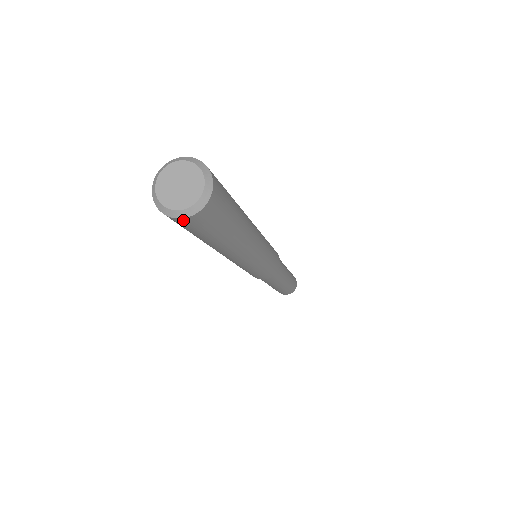
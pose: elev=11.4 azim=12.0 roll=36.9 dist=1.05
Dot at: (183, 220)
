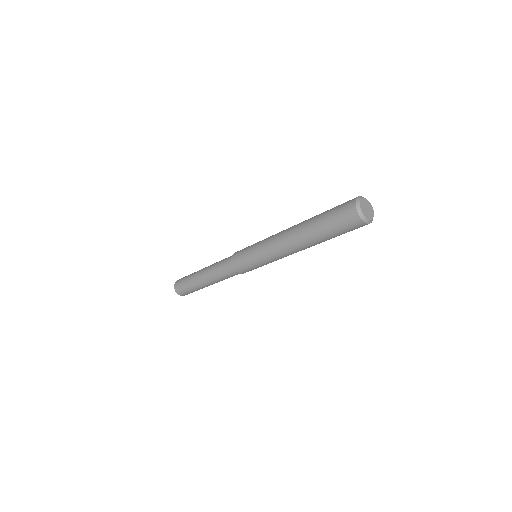
Dot at: occluded
